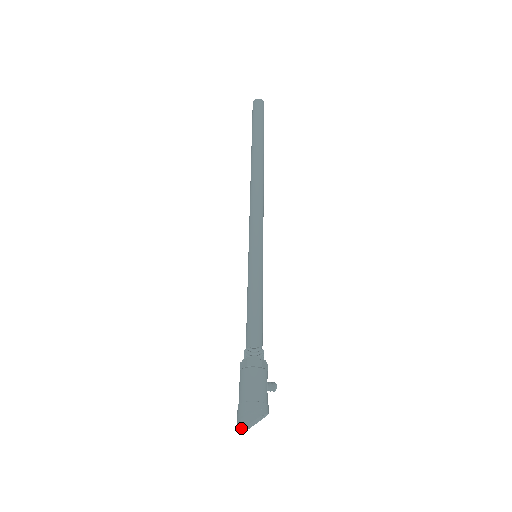
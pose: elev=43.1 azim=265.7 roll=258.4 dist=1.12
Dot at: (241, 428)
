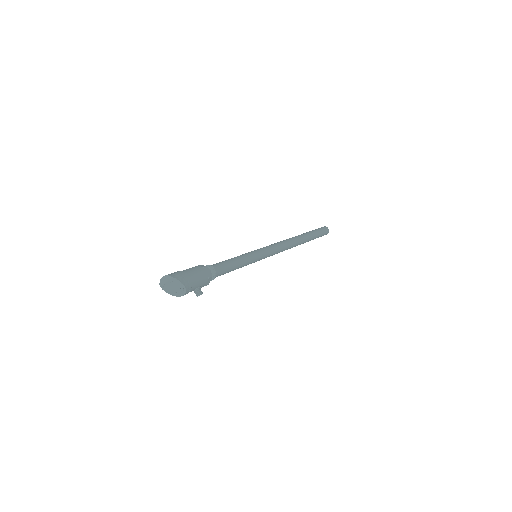
Dot at: (169, 276)
